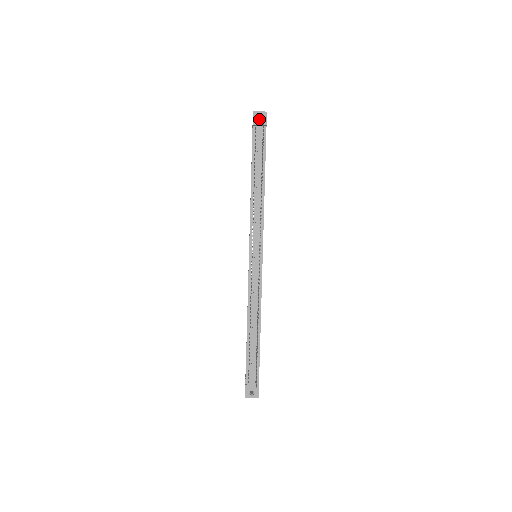
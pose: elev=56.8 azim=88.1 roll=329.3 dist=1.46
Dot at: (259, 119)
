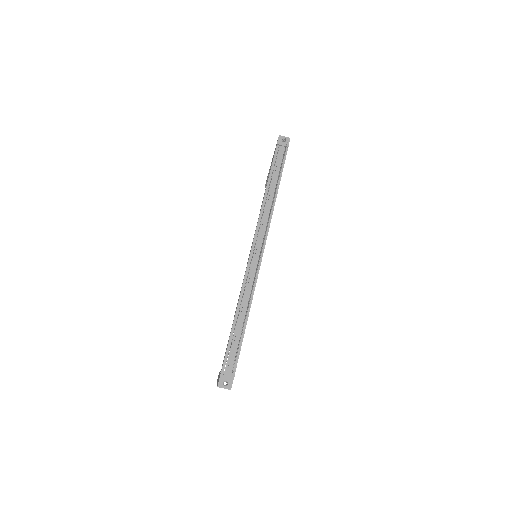
Dot at: (283, 142)
